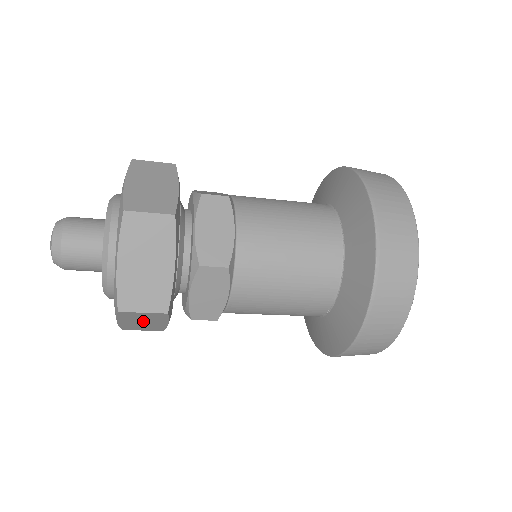
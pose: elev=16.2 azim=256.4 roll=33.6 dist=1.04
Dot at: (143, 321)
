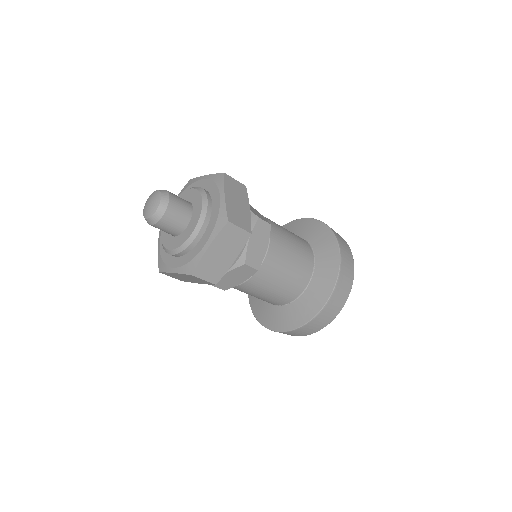
Dot at: (188, 278)
